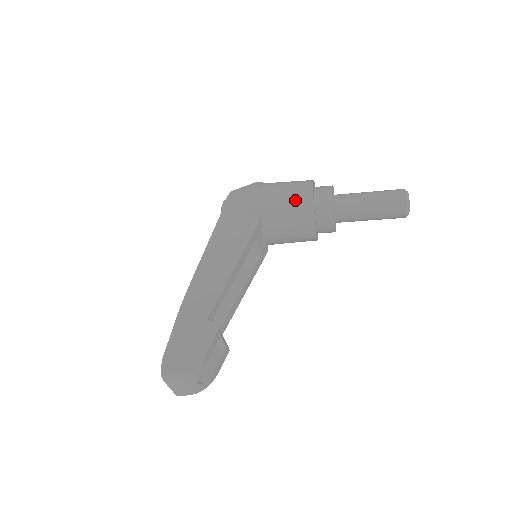
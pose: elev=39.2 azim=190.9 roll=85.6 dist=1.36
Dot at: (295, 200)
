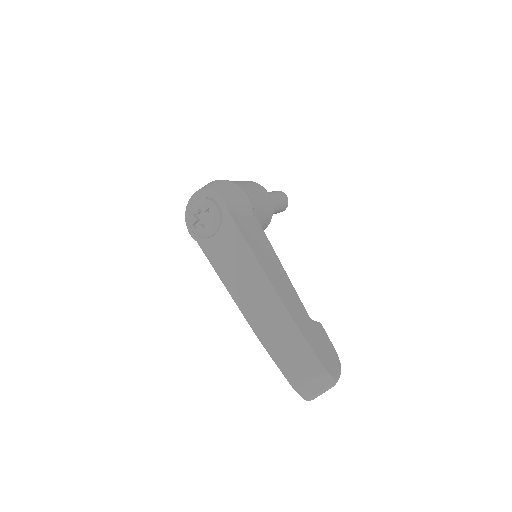
Dot at: (265, 201)
